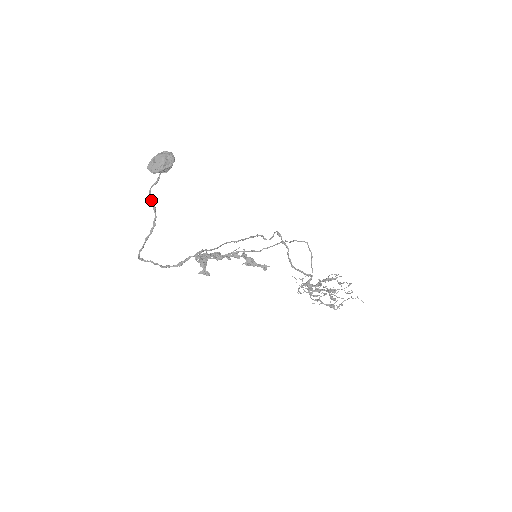
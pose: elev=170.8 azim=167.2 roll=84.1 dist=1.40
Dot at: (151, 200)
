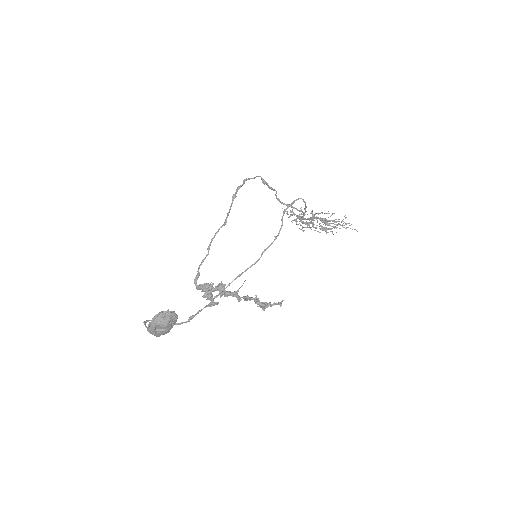
Dot at: occluded
